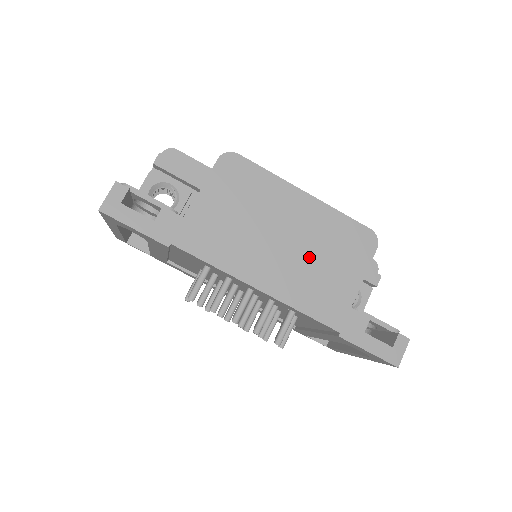
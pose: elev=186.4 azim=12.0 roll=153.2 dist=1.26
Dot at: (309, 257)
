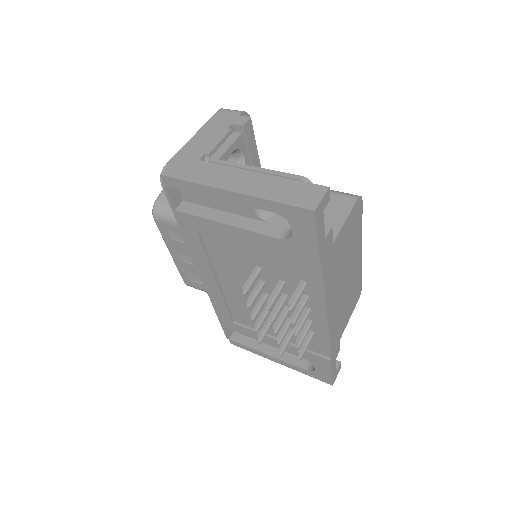
Dot at: (346, 298)
